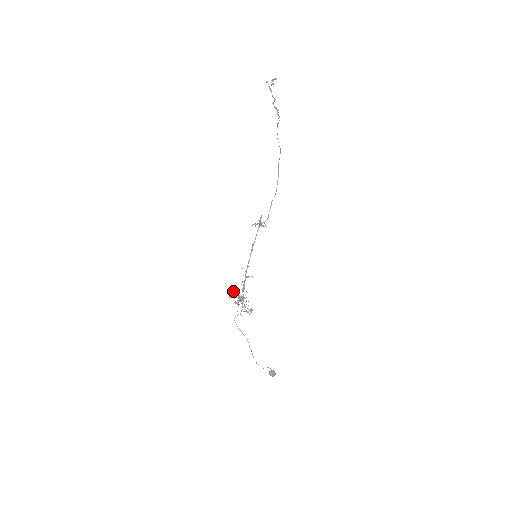
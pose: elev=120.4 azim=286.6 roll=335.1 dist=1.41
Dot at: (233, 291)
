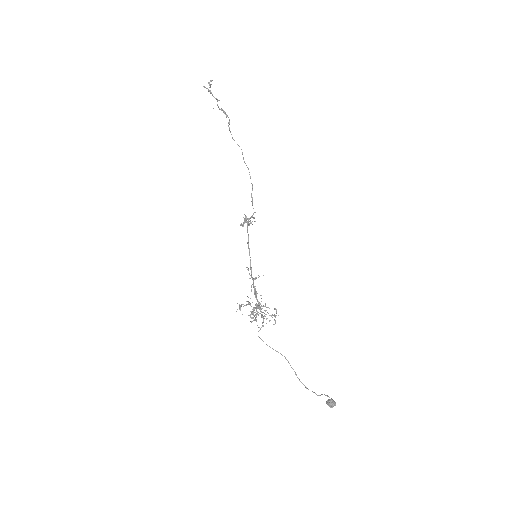
Dot at: (244, 305)
